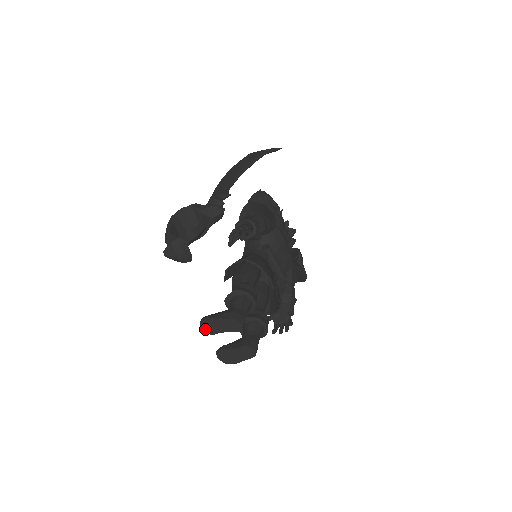
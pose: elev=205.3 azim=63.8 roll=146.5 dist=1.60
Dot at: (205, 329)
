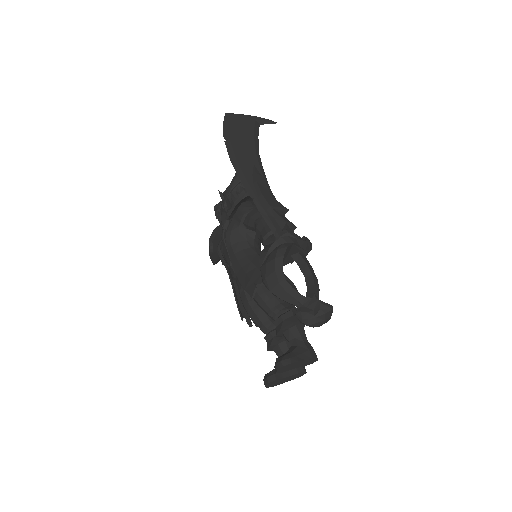
Dot at: (280, 370)
